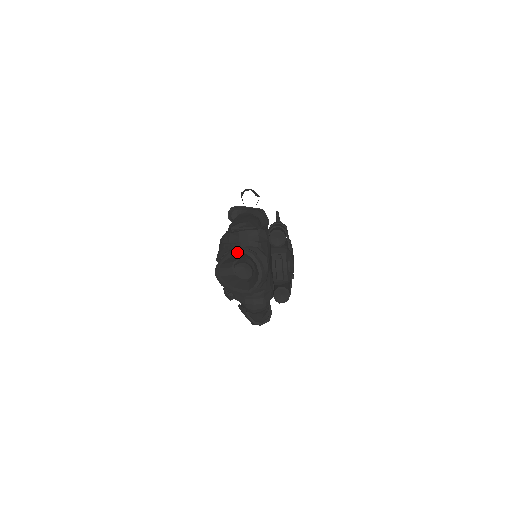
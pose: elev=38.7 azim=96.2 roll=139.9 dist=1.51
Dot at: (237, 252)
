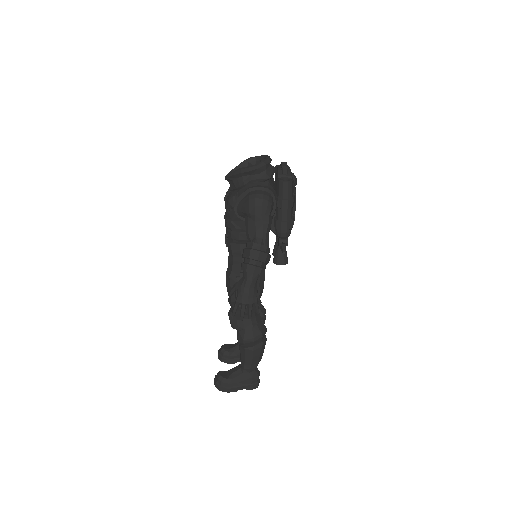
Dot at: (249, 158)
